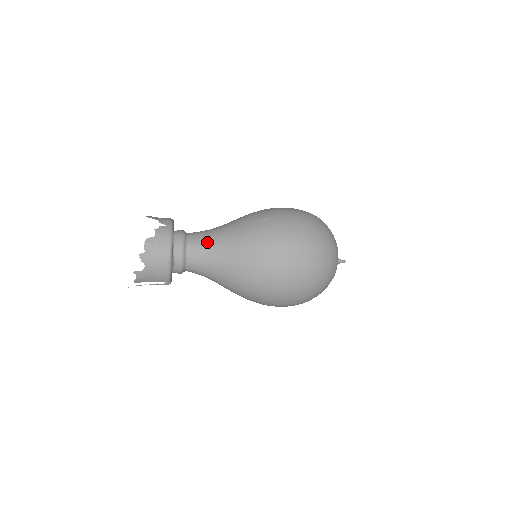
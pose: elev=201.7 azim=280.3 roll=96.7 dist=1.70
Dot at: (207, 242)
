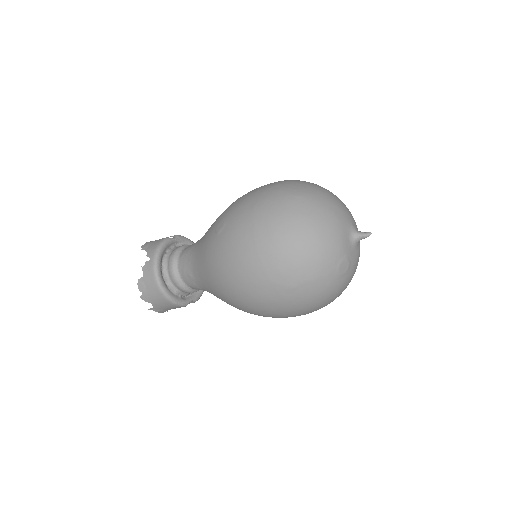
Dot at: (190, 265)
